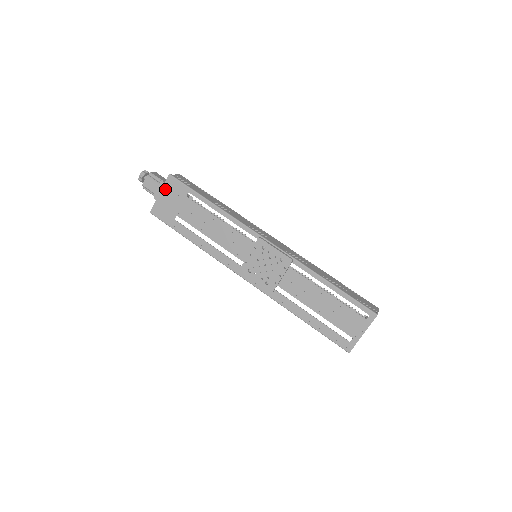
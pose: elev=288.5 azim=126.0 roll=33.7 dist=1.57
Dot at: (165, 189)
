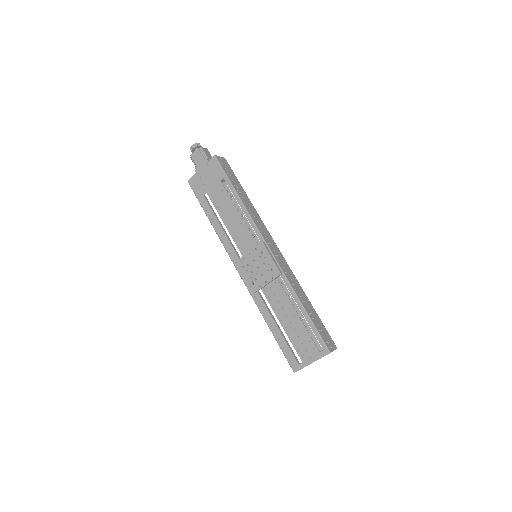
Dot at: (206, 167)
